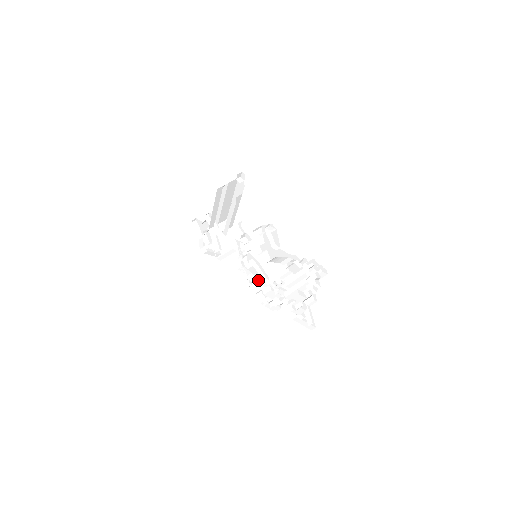
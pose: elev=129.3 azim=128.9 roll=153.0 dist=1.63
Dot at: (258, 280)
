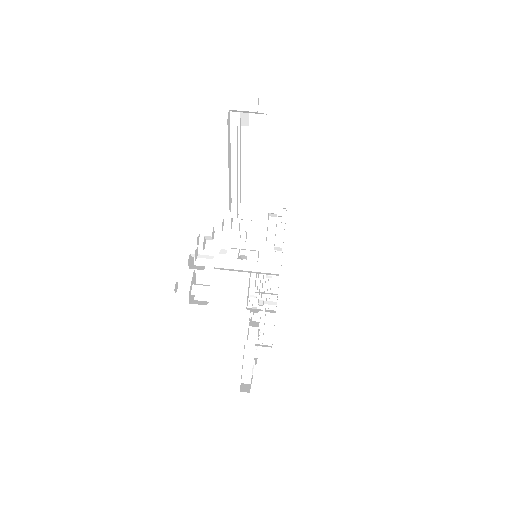
Dot at: occluded
